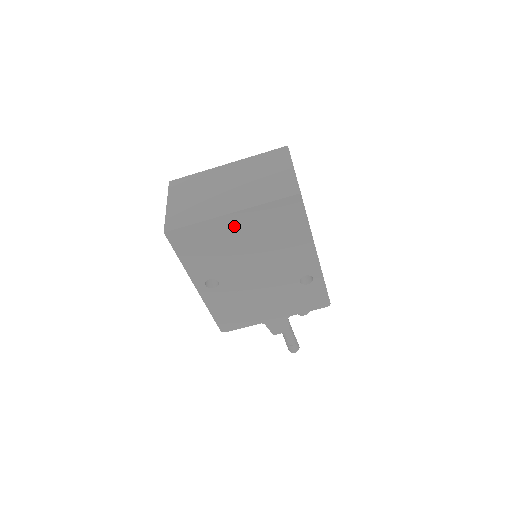
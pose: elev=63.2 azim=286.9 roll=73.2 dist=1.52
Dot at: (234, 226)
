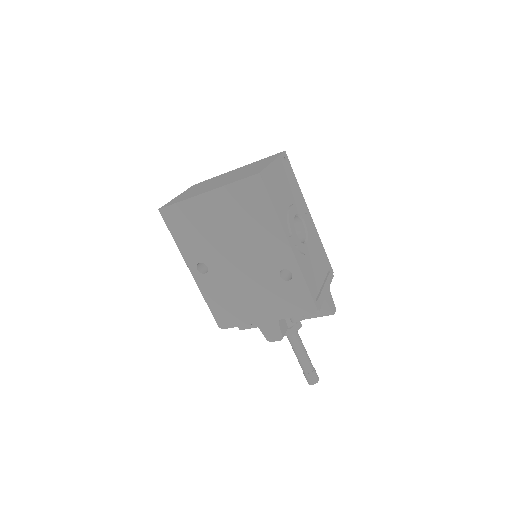
Dot at: (210, 206)
